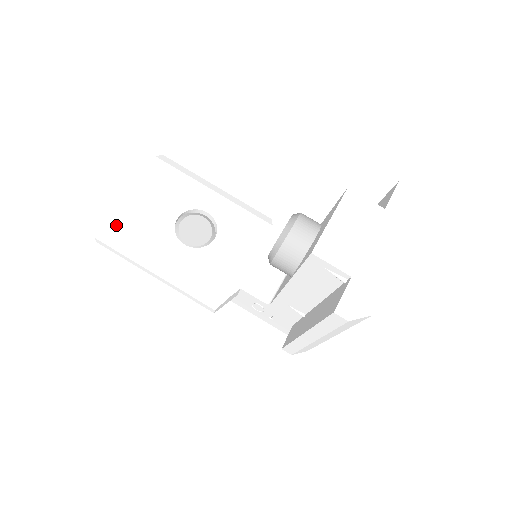
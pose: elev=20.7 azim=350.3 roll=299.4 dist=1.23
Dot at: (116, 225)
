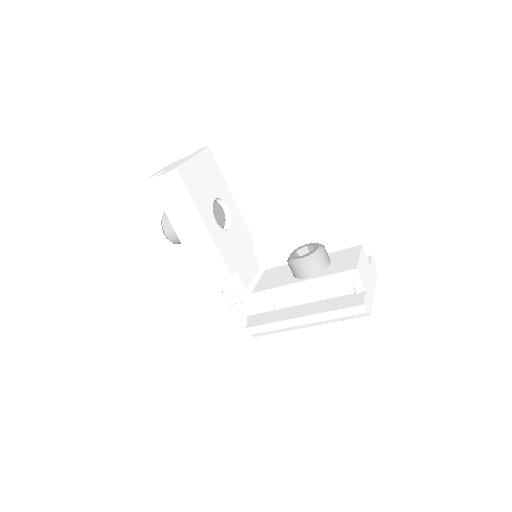
Dot at: (184, 176)
